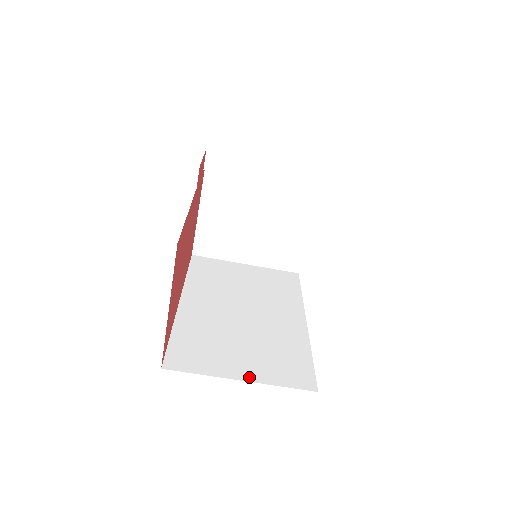
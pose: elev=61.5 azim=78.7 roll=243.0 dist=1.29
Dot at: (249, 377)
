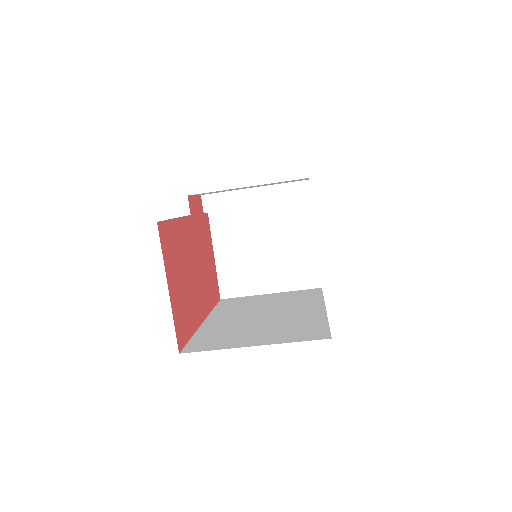
Dot at: (262, 343)
